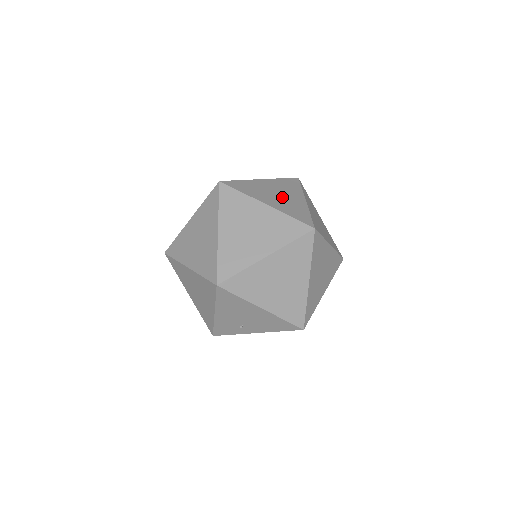
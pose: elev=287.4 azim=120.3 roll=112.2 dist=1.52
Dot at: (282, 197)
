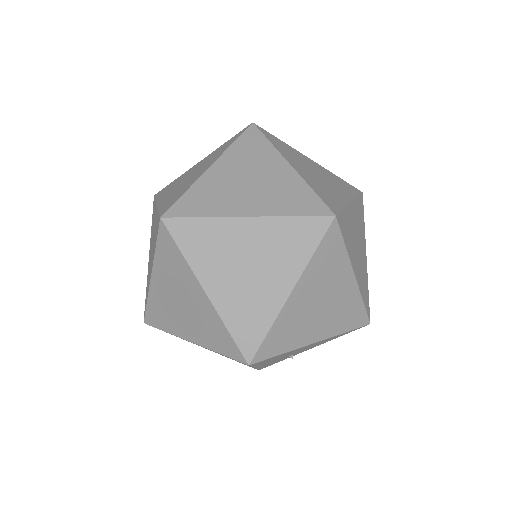
Dot at: (258, 183)
